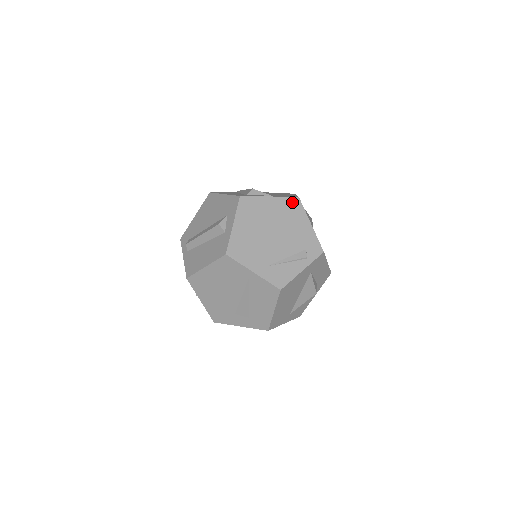
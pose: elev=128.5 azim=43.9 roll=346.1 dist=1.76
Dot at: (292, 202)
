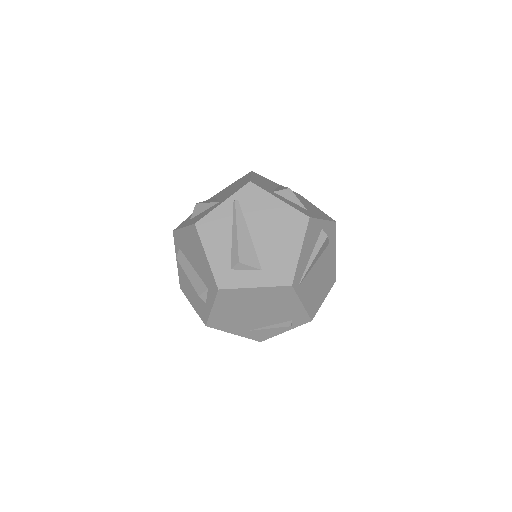
Dot at: (282, 290)
